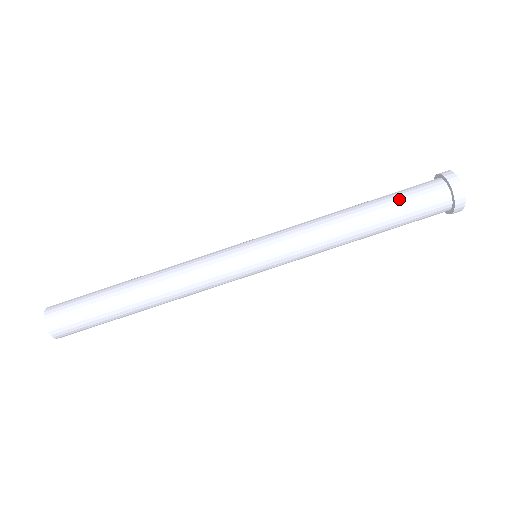
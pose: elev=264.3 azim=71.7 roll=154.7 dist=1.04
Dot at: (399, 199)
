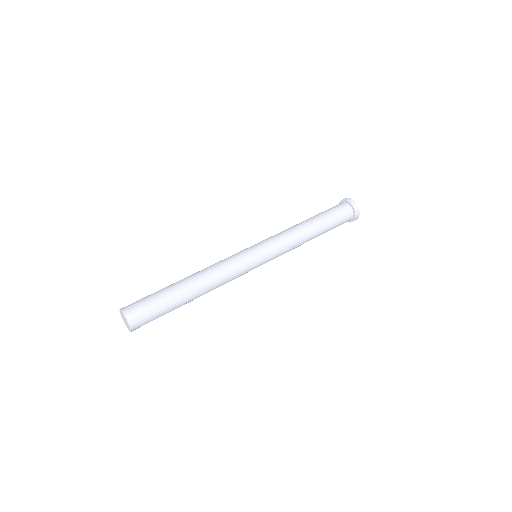
Dot at: (324, 212)
